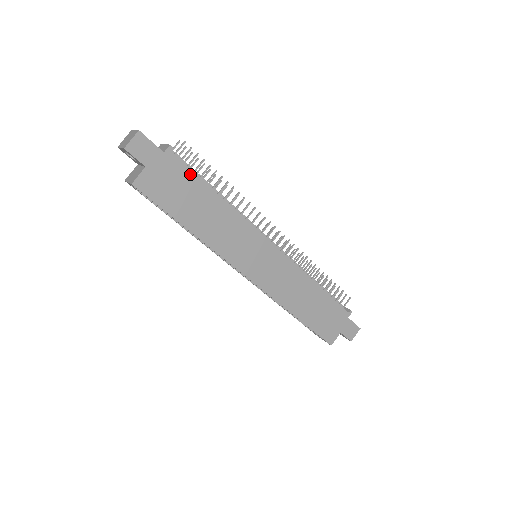
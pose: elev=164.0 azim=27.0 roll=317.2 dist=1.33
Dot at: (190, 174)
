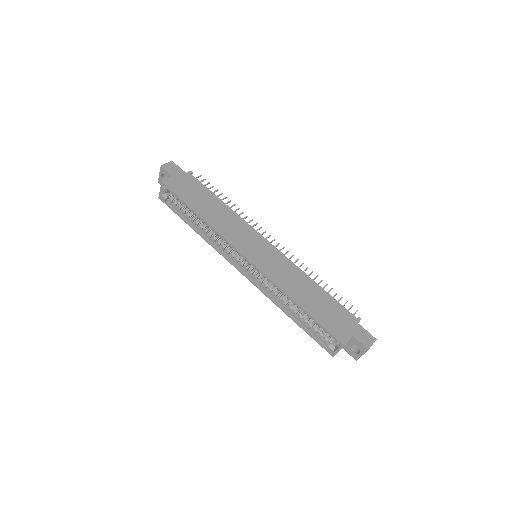
Dot at: (203, 187)
